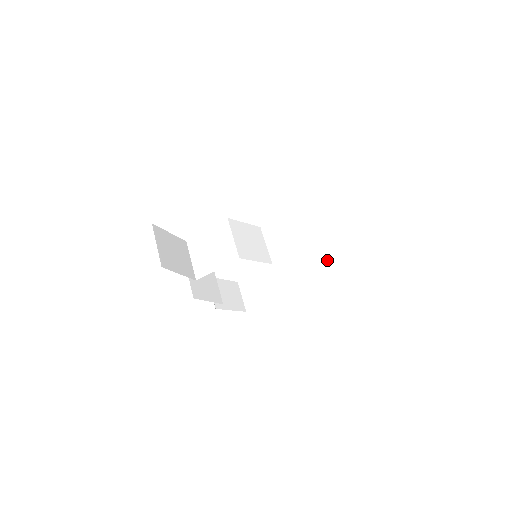
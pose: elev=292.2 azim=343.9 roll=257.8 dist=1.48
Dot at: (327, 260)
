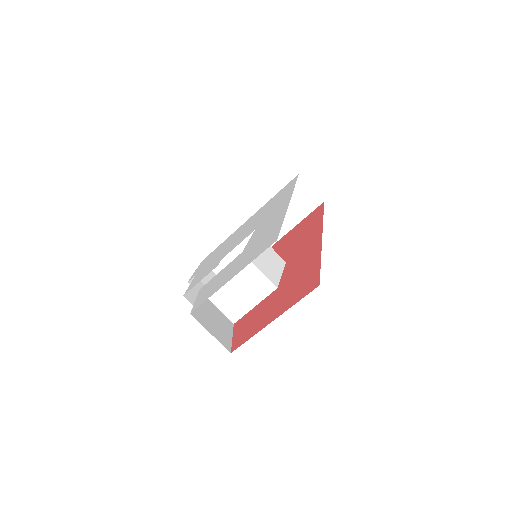
Dot at: (294, 209)
